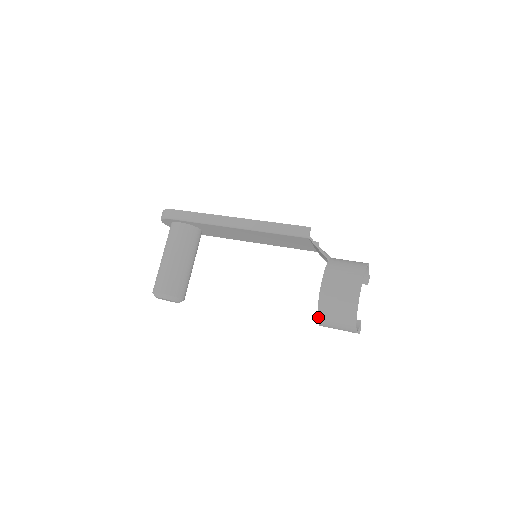
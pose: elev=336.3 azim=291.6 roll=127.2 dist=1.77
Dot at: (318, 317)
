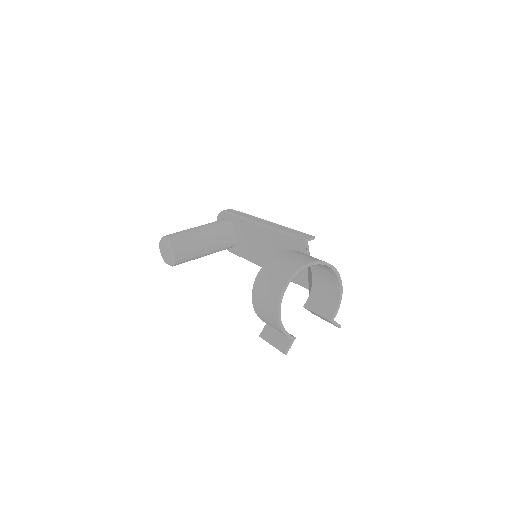
Dot at: (256, 278)
